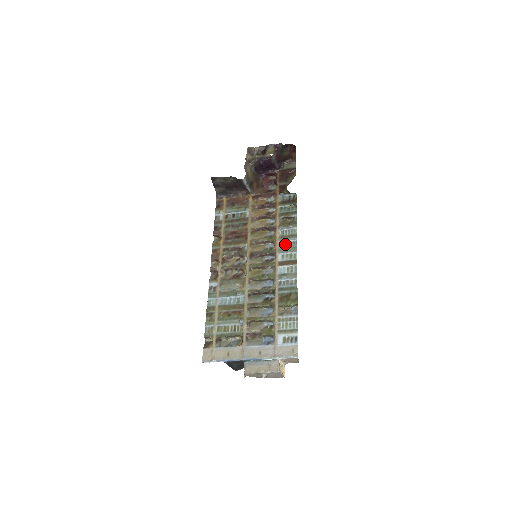
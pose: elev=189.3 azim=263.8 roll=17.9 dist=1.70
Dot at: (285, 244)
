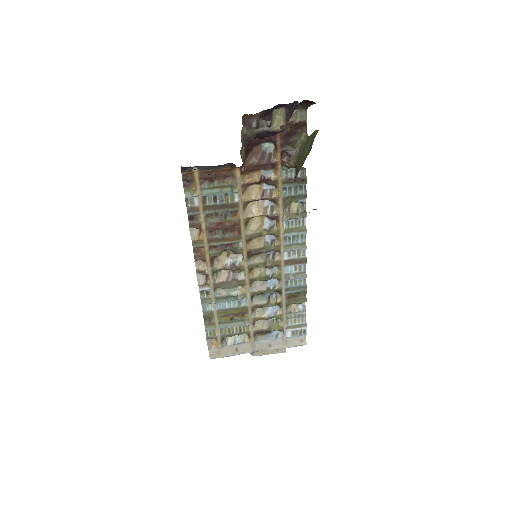
Dot at: (292, 239)
